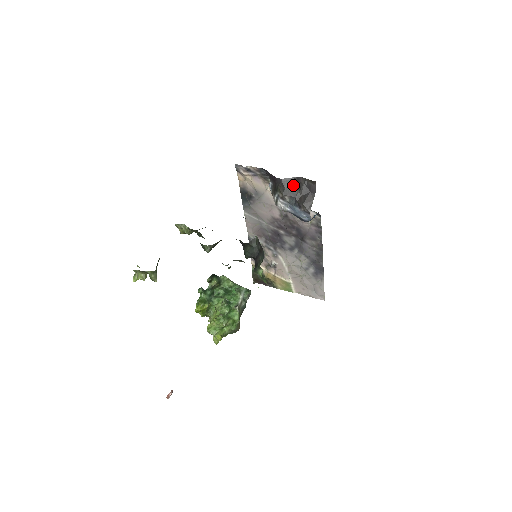
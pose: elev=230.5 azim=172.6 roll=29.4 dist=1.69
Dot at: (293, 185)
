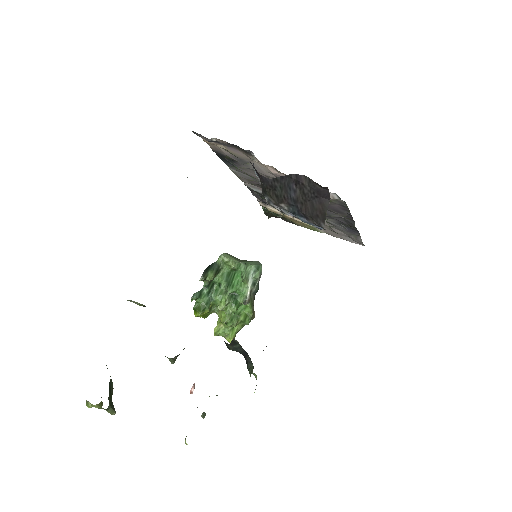
Dot at: (290, 187)
